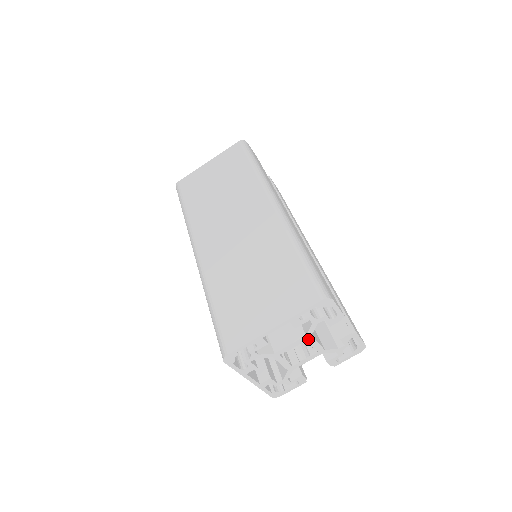
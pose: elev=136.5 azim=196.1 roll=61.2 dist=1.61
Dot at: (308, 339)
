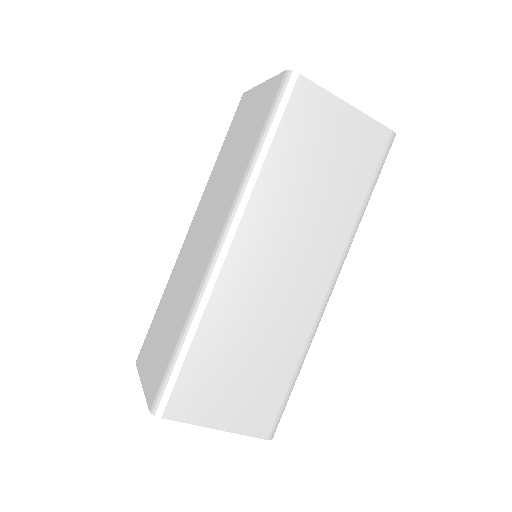
Dot at: occluded
